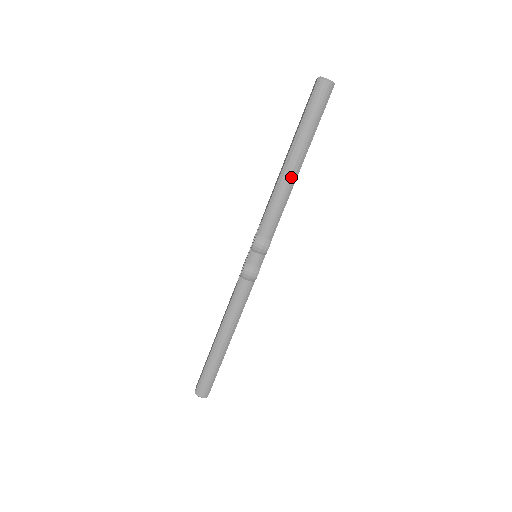
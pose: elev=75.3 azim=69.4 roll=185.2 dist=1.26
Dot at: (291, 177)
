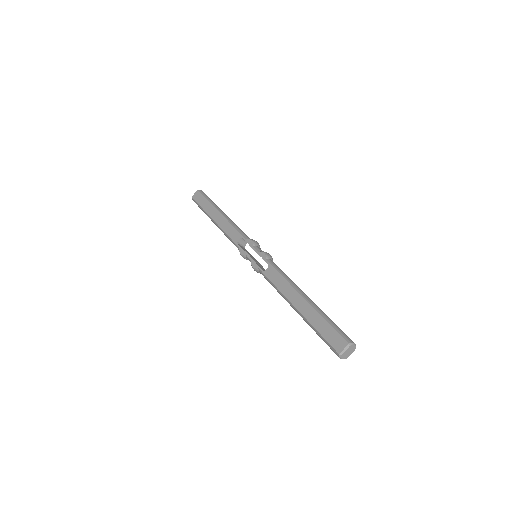
Dot at: occluded
